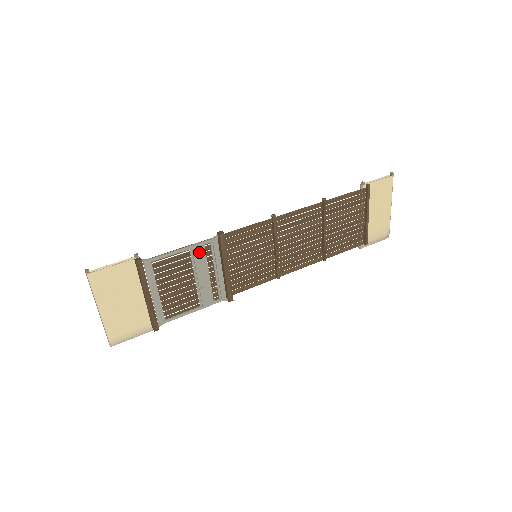
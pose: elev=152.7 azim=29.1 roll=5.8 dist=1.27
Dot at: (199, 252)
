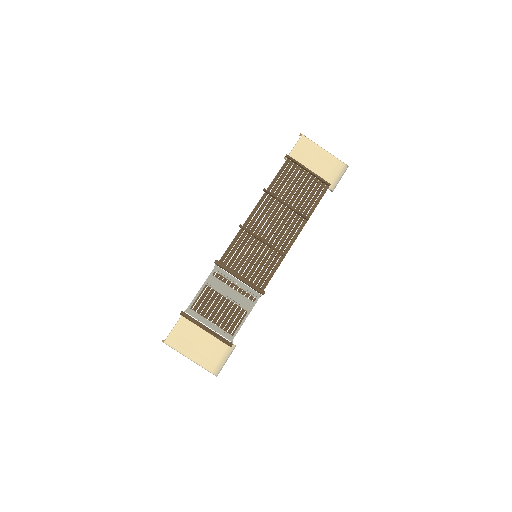
Dot at: (213, 282)
